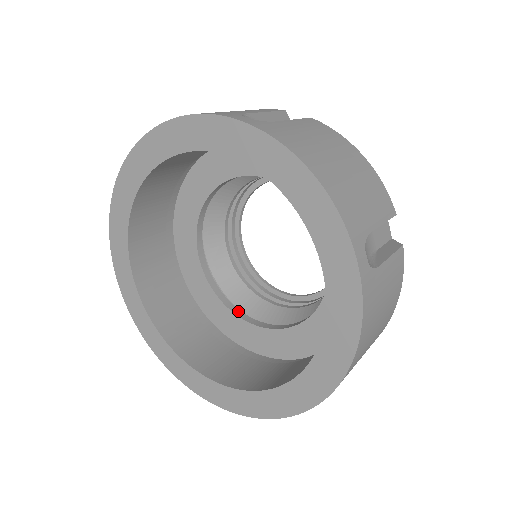
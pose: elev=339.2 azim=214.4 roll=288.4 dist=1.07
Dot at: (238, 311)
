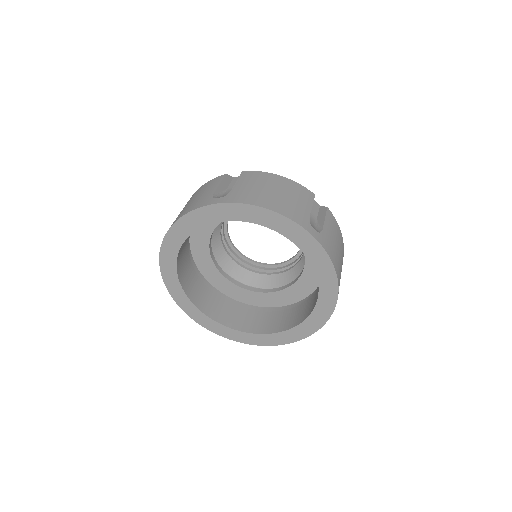
Dot at: (262, 290)
